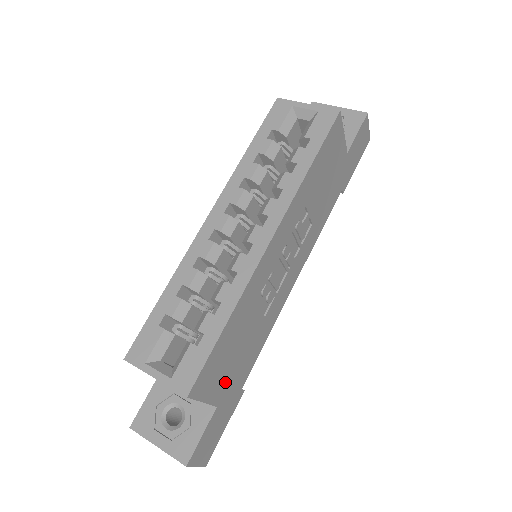
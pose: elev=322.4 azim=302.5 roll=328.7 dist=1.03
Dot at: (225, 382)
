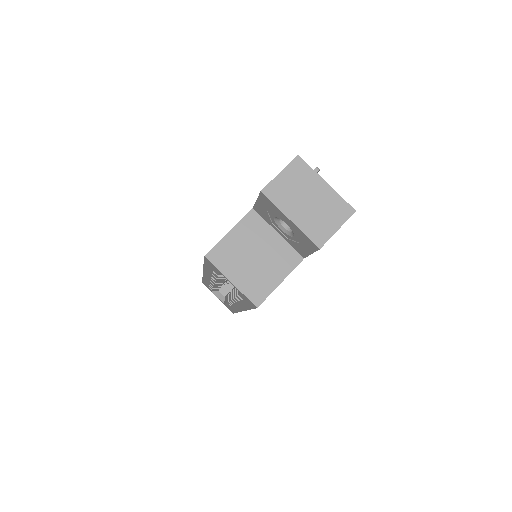
Dot at: occluded
